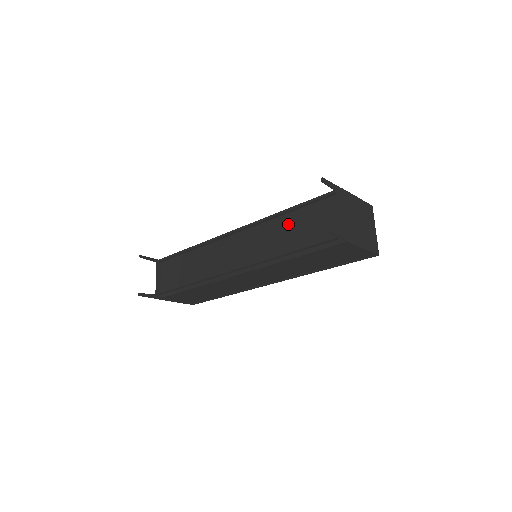
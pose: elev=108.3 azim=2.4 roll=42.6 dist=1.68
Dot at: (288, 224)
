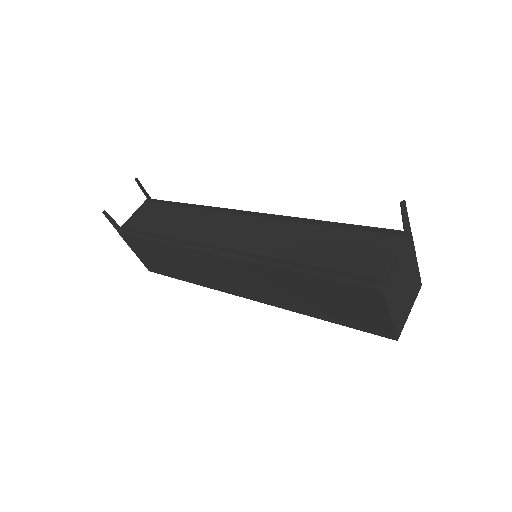
Dot at: (321, 236)
